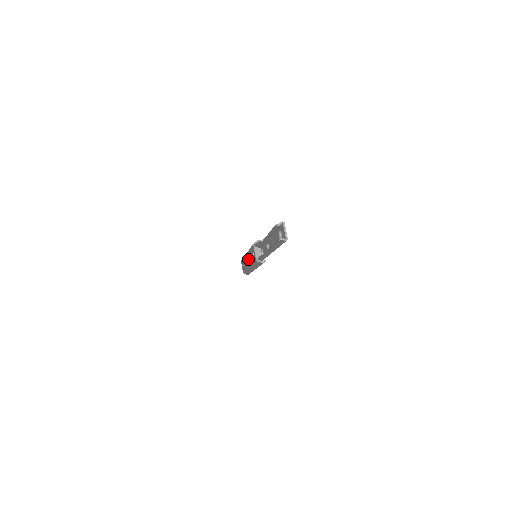
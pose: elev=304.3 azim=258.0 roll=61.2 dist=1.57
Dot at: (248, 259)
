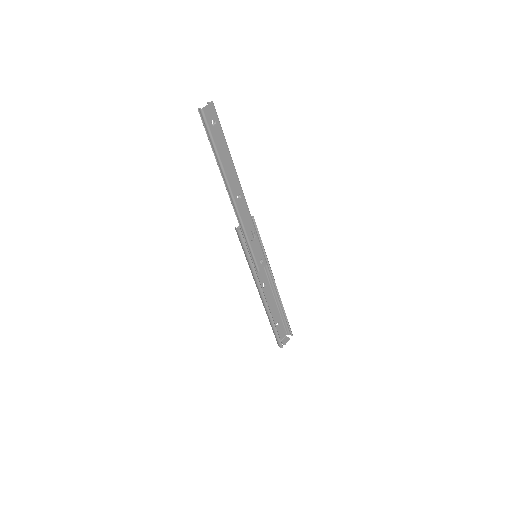
Dot at: (260, 275)
